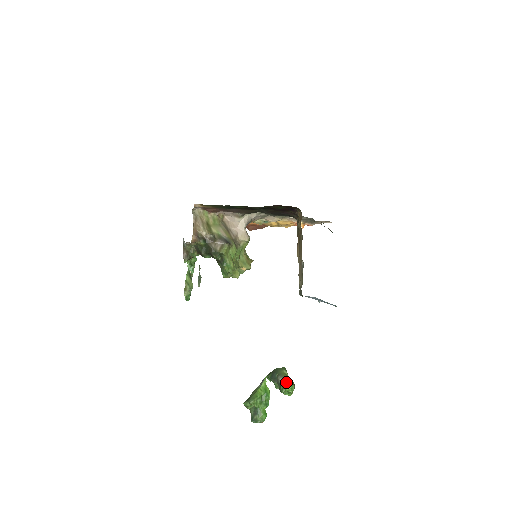
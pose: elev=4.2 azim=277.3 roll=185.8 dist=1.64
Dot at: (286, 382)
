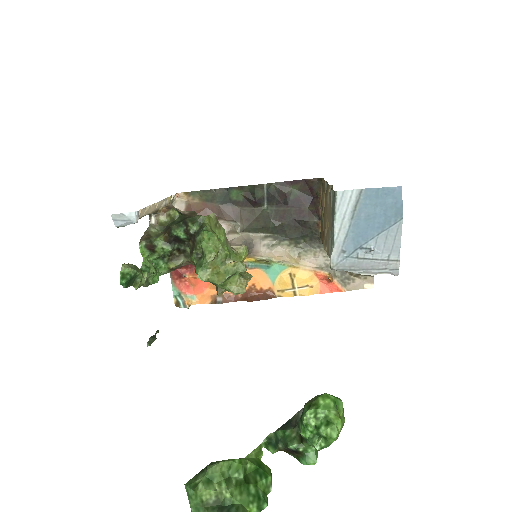
Dot at: (317, 396)
